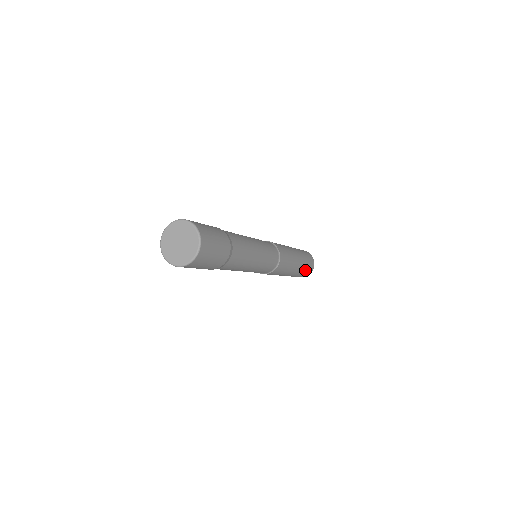
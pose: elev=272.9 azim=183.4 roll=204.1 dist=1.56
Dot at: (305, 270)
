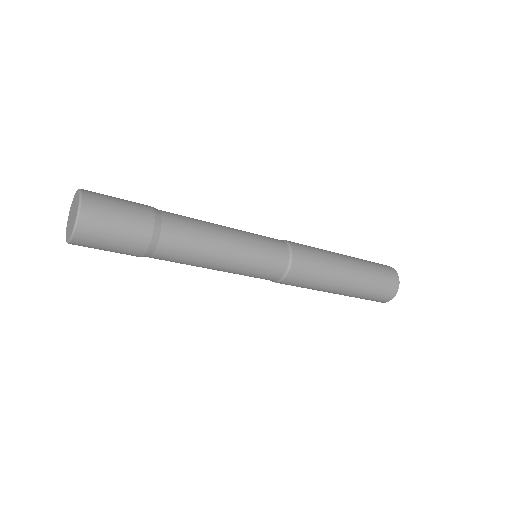
Dot at: (377, 280)
